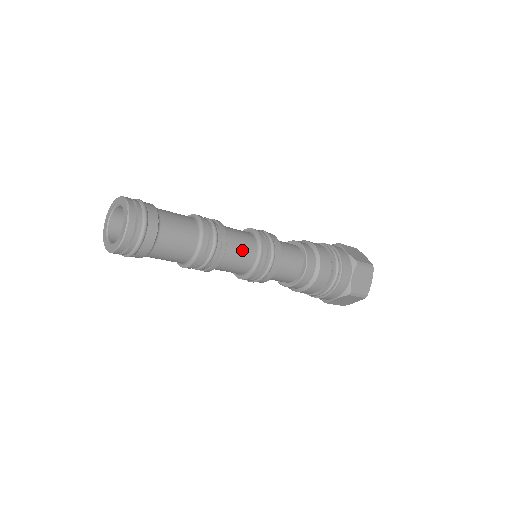
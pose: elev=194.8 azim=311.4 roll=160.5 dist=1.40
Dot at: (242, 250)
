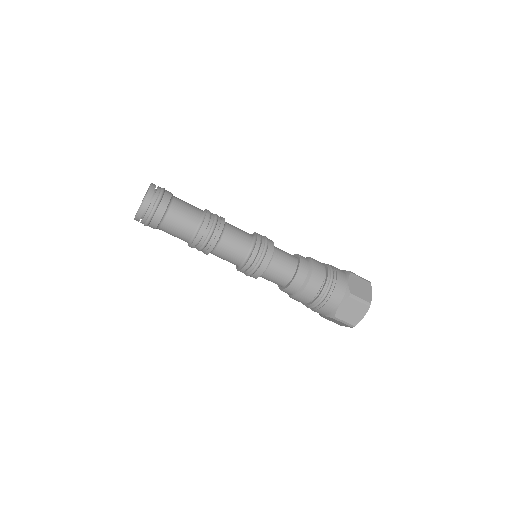
Dot at: (233, 249)
